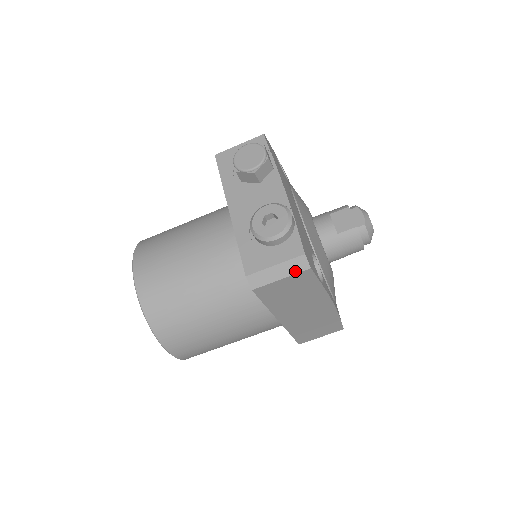
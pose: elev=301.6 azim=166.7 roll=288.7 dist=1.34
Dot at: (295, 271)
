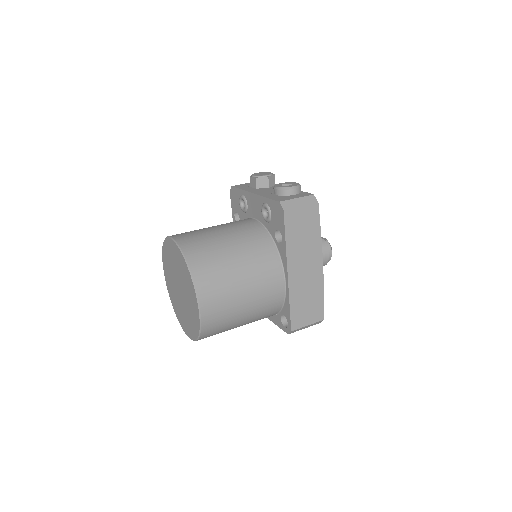
Dot at: (309, 203)
